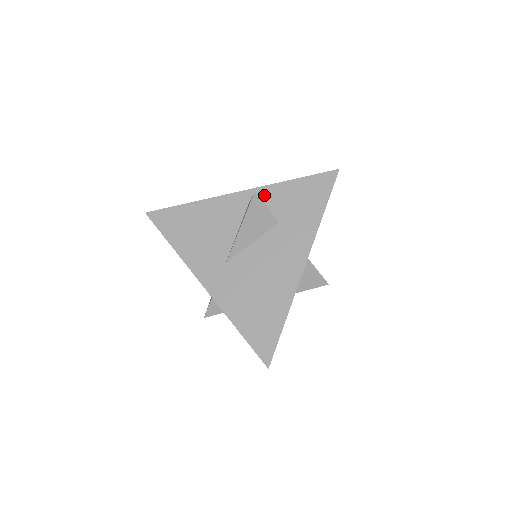
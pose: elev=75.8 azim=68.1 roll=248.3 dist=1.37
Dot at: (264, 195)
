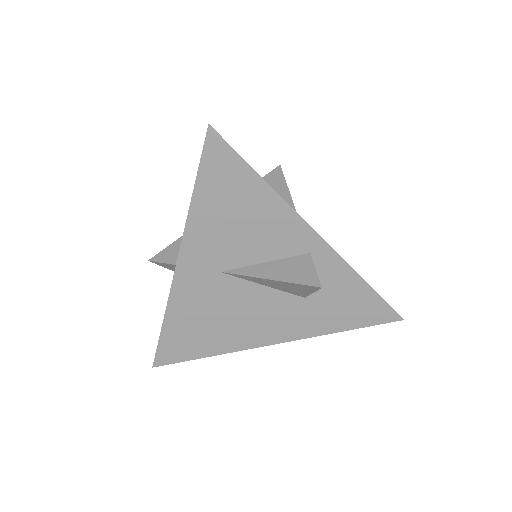
Dot at: (329, 264)
